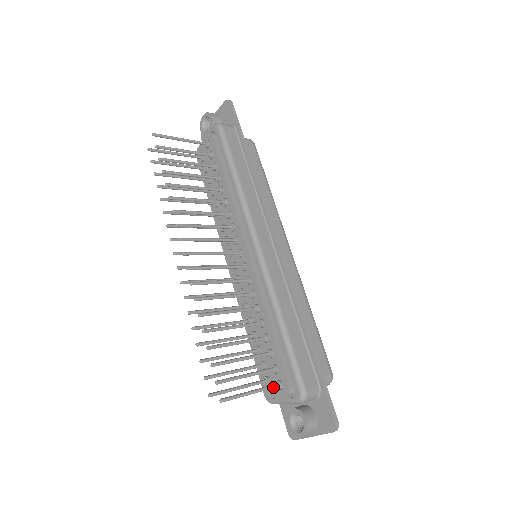
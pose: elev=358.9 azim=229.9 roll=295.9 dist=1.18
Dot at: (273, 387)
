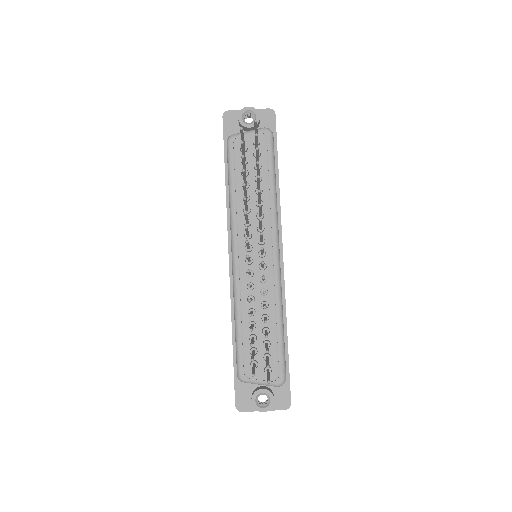
Dot at: (269, 372)
